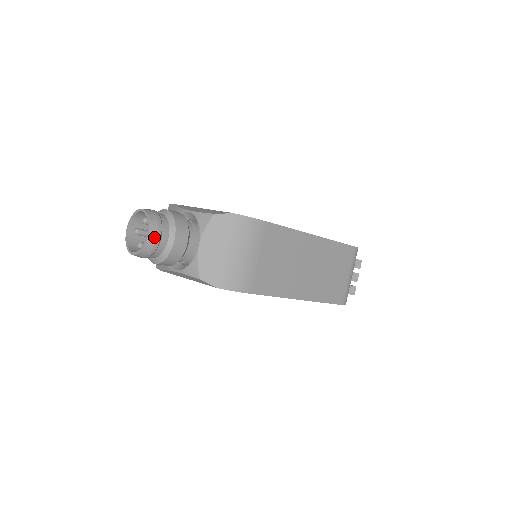
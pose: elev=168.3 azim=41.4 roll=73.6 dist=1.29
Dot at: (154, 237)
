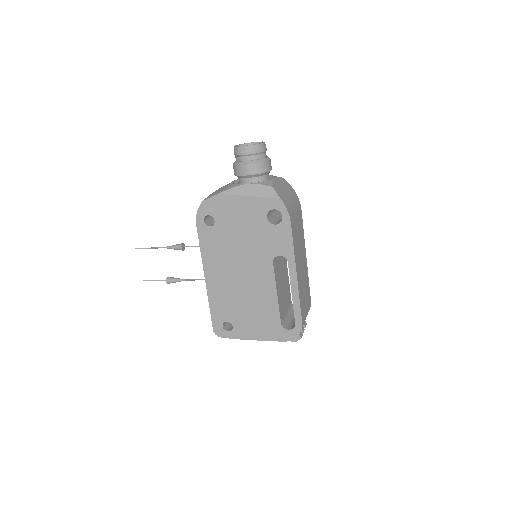
Dot at: (265, 147)
